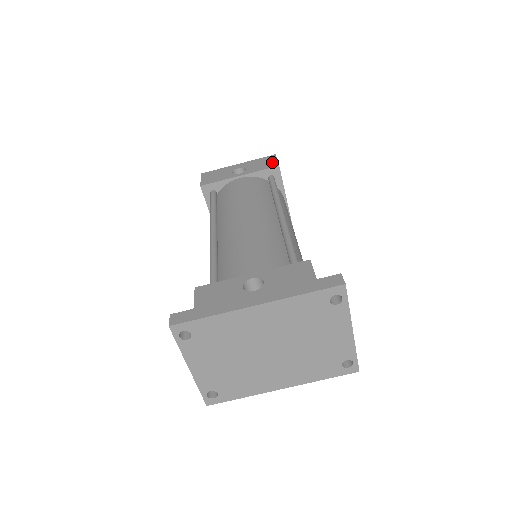
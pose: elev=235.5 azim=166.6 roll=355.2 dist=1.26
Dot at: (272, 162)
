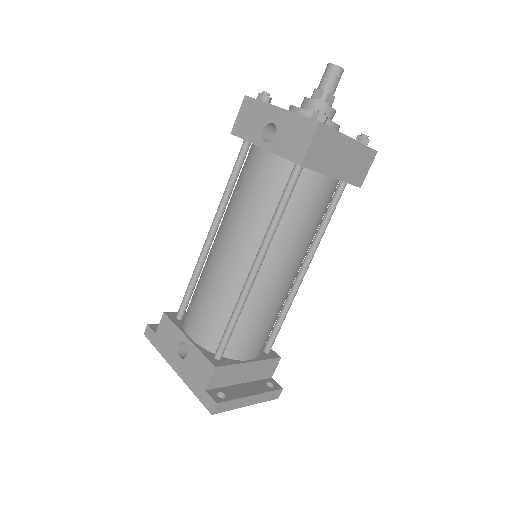
Dot at: (302, 146)
